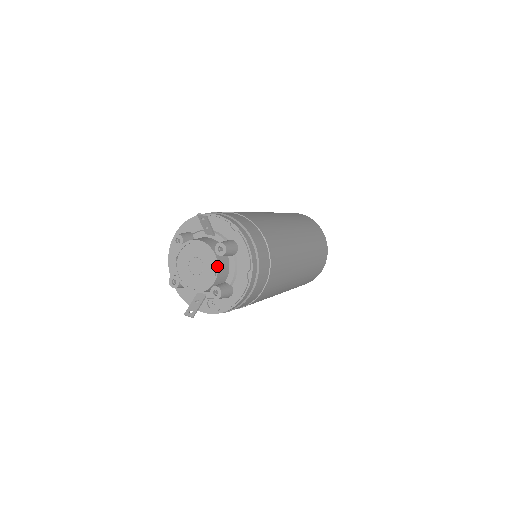
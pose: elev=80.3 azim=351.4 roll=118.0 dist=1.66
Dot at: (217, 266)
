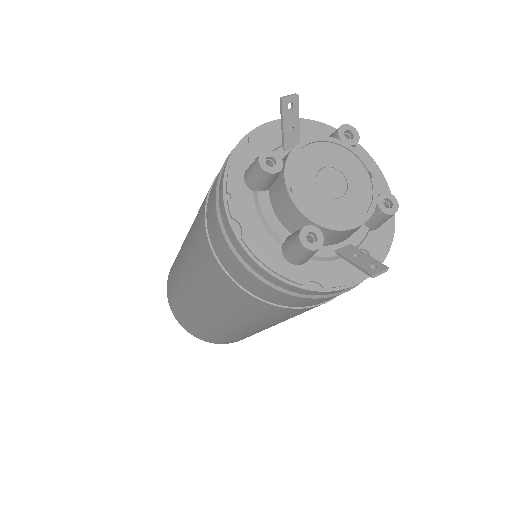
Dot at: (364, 159)
